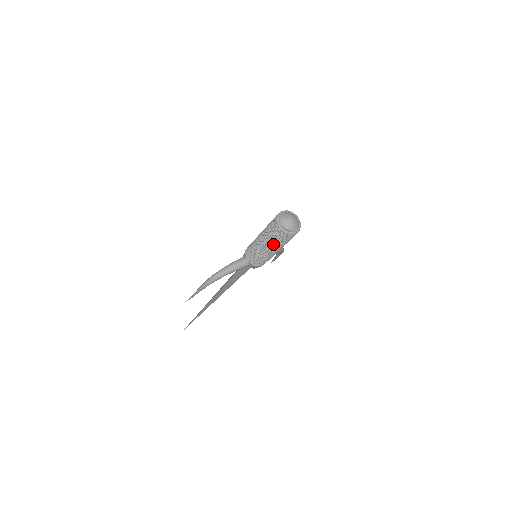
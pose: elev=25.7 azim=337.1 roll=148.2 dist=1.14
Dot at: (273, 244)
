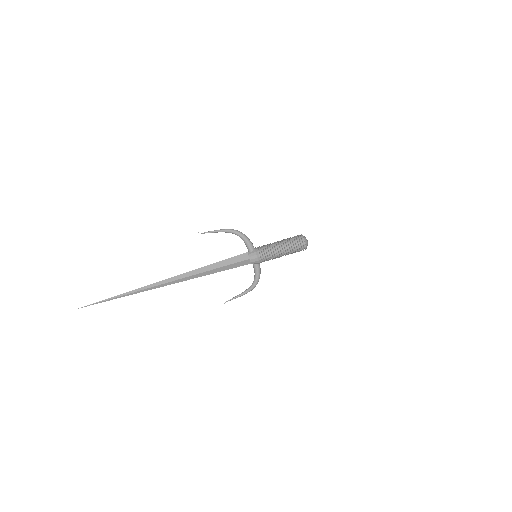
Dot at: (287, 242)
